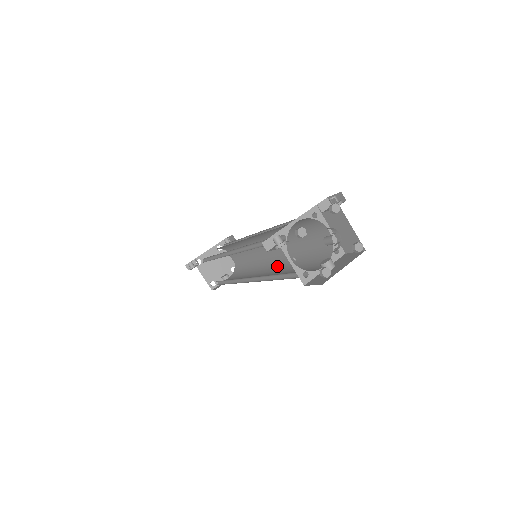
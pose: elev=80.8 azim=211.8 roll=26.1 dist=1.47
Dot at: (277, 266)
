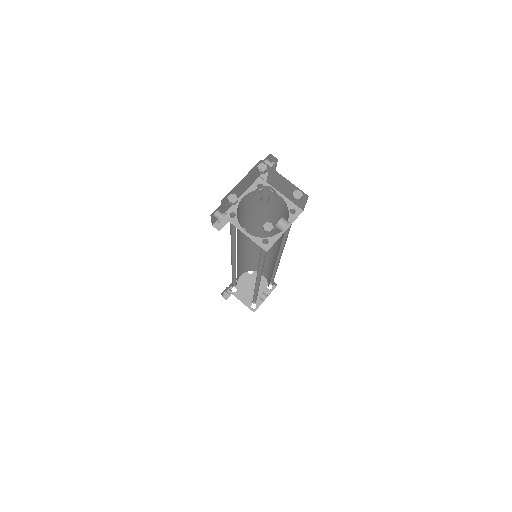
Dot at: occluded
